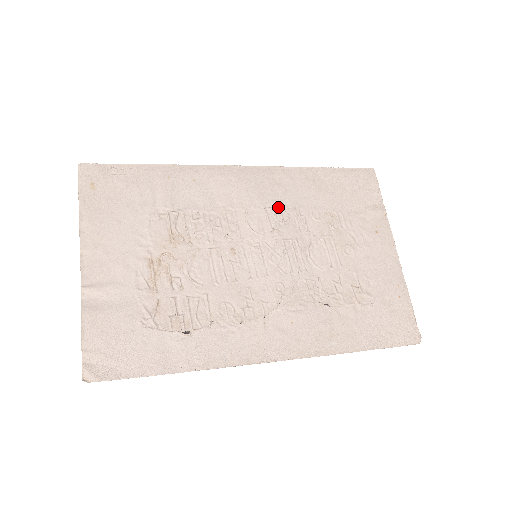
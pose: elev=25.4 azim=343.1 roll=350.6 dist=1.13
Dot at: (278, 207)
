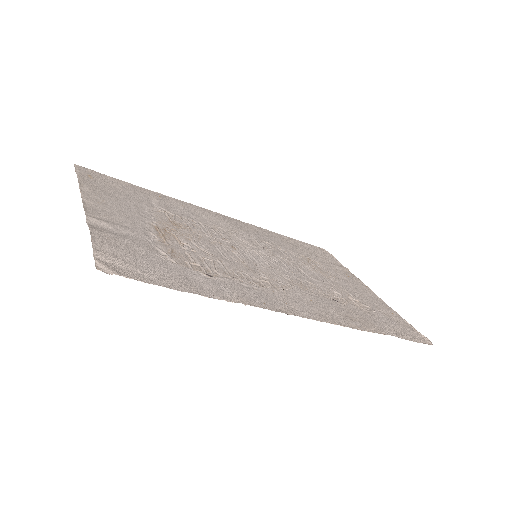
Dot at: (262, 239)
